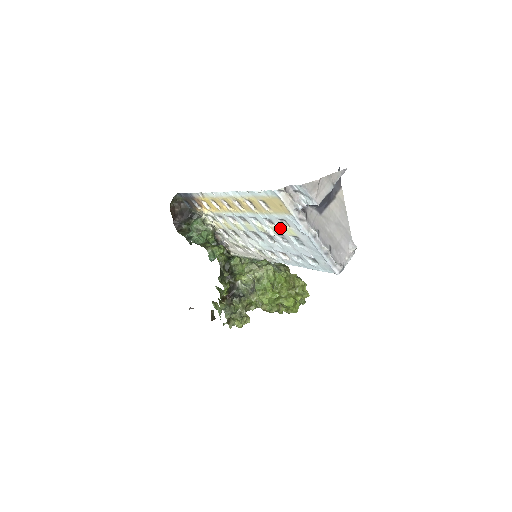
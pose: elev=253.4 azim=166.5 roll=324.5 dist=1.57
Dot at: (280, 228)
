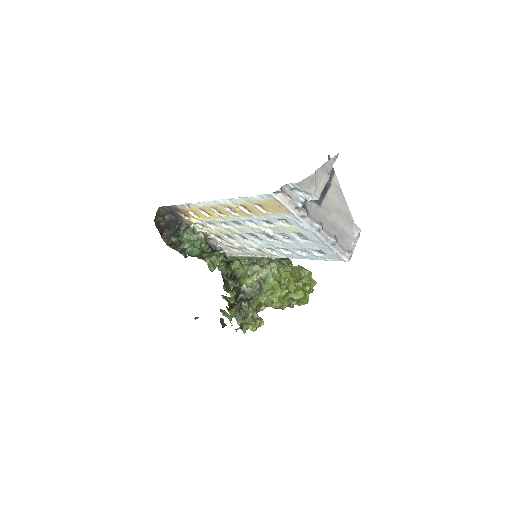
Dot at: (280, 227)
